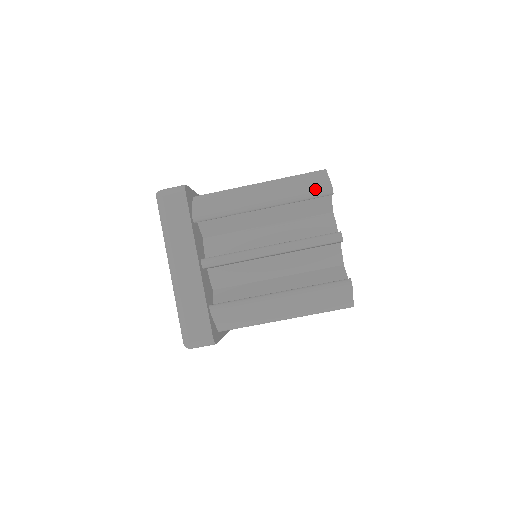
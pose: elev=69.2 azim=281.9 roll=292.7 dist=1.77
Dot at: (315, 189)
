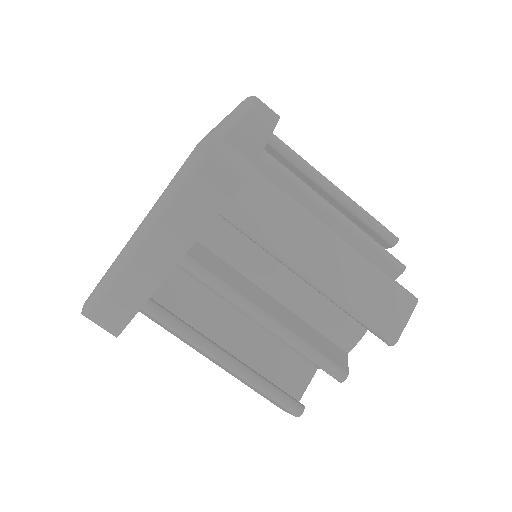
Dot at: (379, 326)
